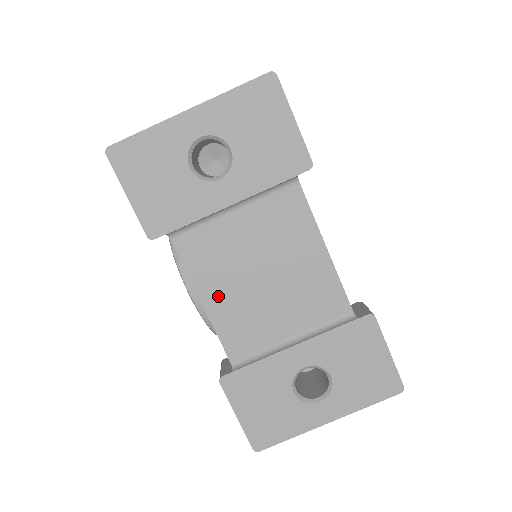
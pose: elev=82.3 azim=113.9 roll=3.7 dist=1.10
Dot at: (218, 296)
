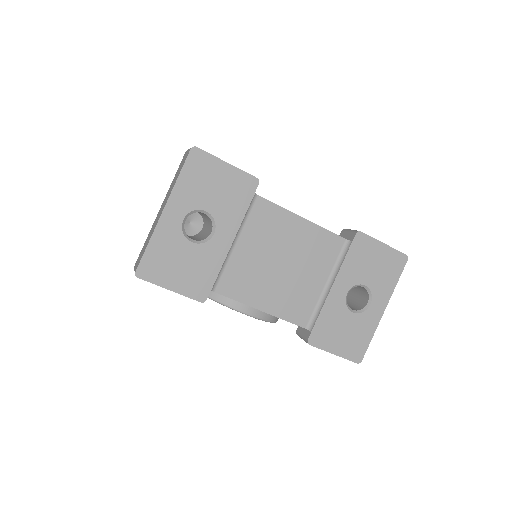
Dot at: (267, 299)
